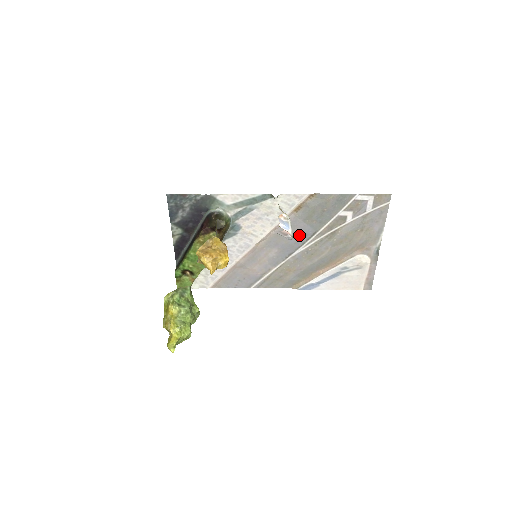
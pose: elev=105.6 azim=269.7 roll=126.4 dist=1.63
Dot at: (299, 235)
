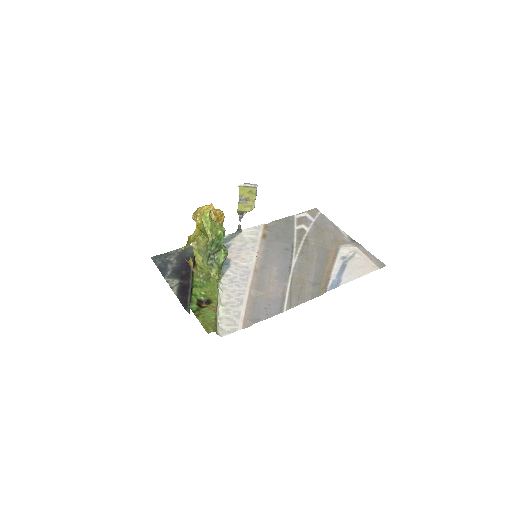
Dot at: (282, 251)
